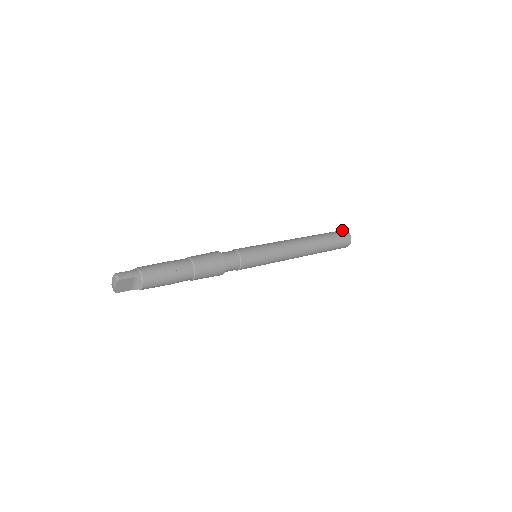
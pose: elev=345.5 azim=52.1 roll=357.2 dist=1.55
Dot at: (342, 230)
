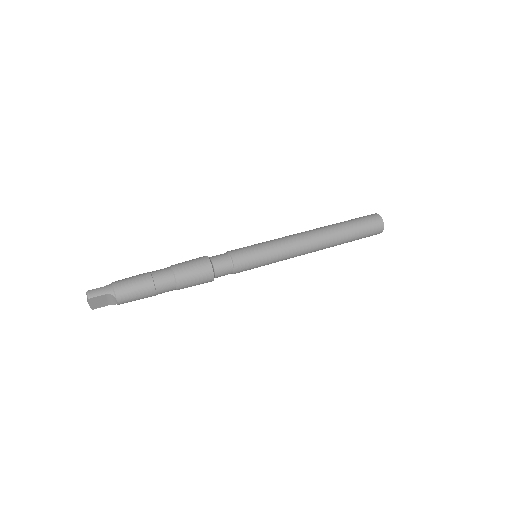
Dot at: (373, 214)
